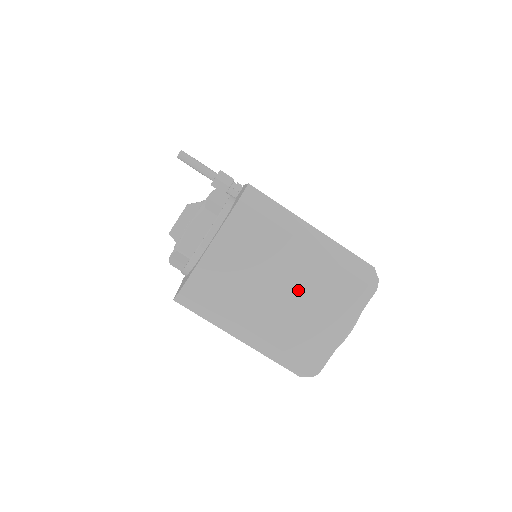
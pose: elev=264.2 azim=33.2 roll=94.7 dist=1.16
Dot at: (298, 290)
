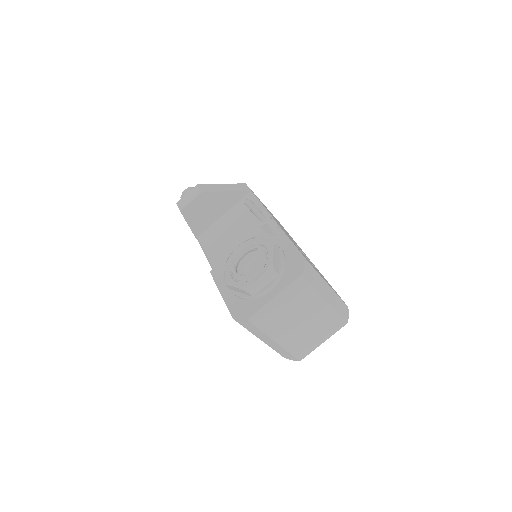
Dot at: (310, 322)
